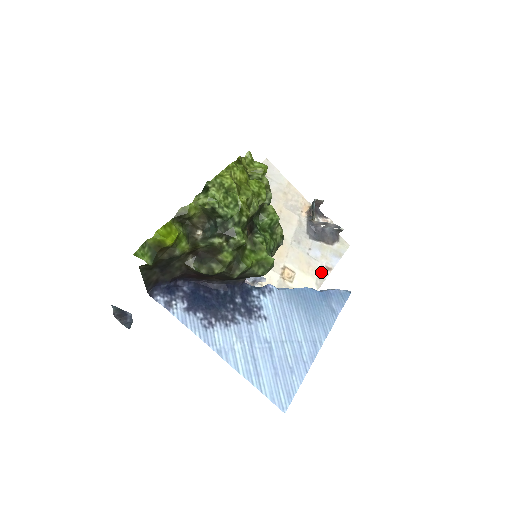
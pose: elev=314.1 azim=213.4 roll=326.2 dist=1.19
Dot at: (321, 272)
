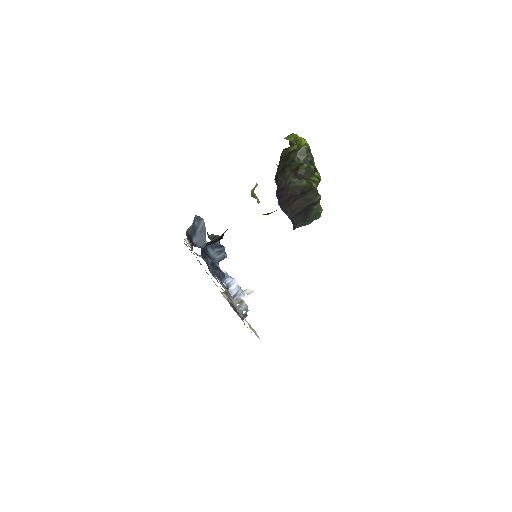
Dot at: occluded
